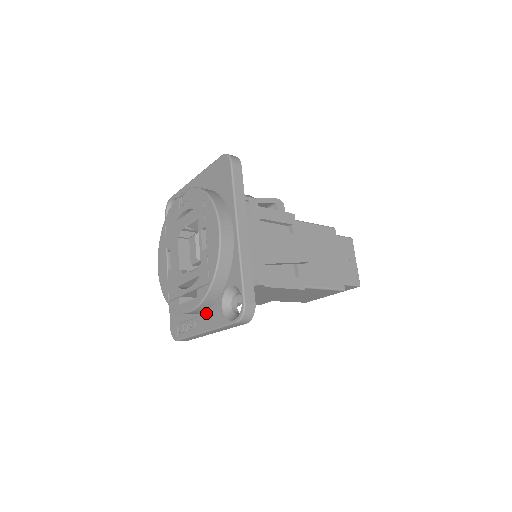
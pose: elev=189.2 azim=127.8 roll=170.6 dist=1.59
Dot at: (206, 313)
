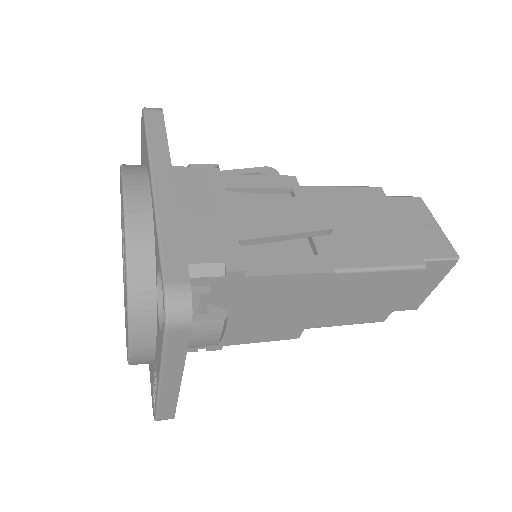
Dot at: (156, 347)
